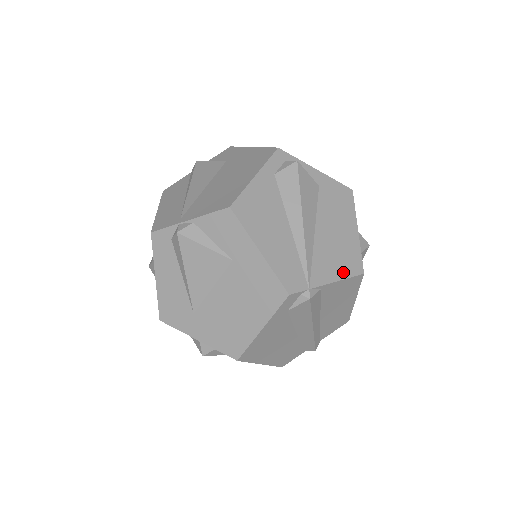
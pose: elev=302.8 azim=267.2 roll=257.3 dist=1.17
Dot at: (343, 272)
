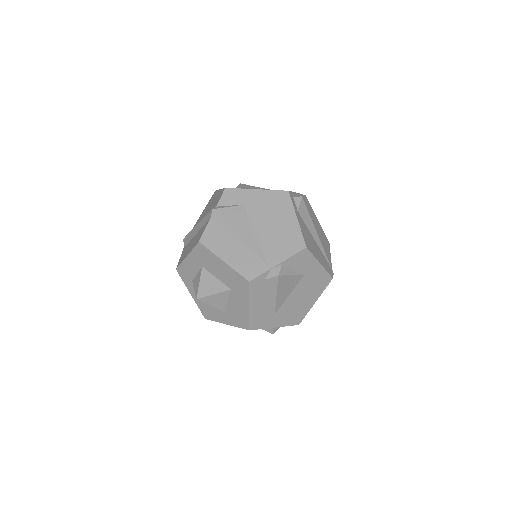
Dot at: (329, 249)
